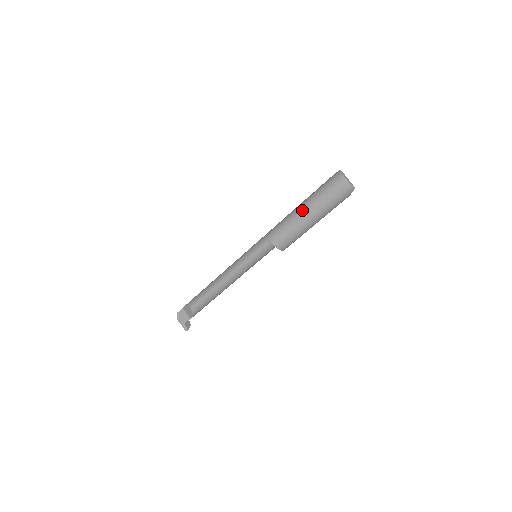
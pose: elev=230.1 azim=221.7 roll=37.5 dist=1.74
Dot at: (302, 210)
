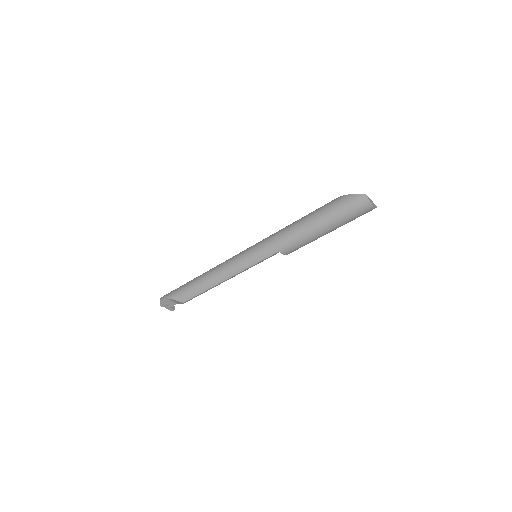
Dot at: (320, 229)
